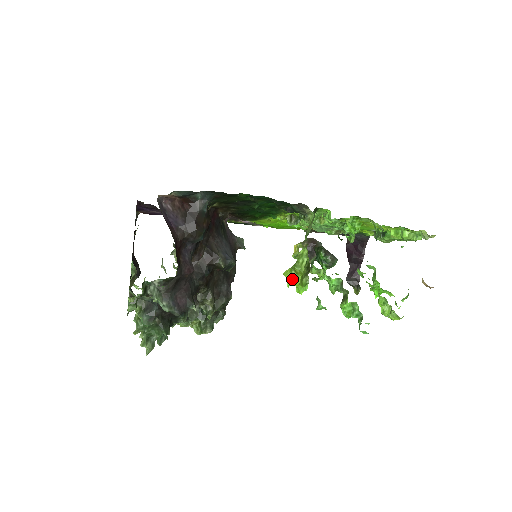
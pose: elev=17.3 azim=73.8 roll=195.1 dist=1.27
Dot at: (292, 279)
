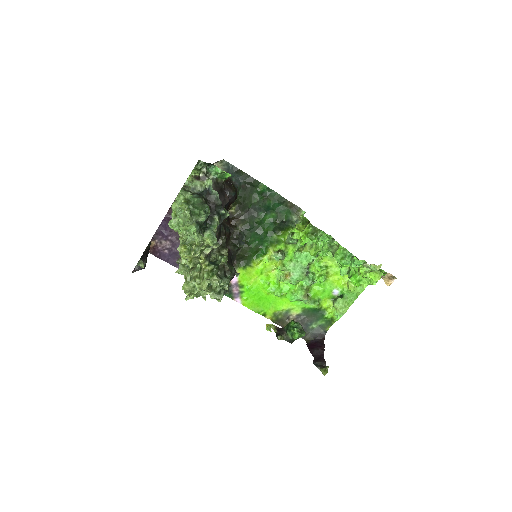
Dot at: (297, 230)
